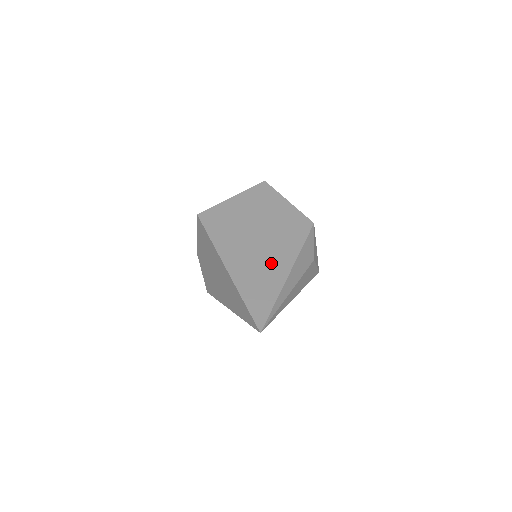
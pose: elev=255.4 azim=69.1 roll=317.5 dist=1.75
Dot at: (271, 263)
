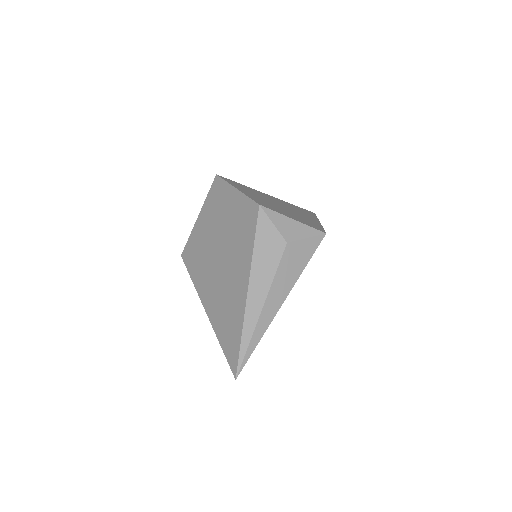
Dot at: (233, 285)
